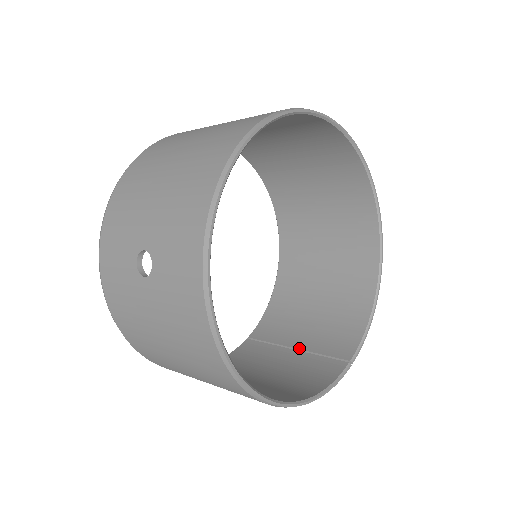
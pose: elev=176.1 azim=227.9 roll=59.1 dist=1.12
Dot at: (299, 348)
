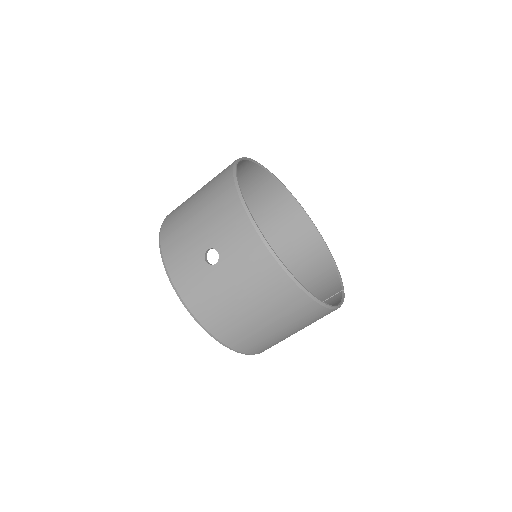
Dot at: occluded
